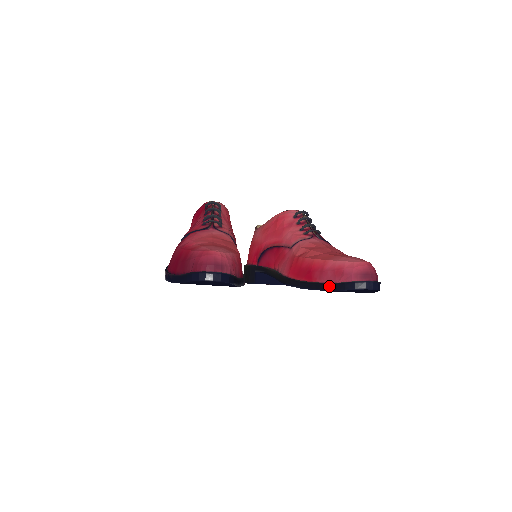
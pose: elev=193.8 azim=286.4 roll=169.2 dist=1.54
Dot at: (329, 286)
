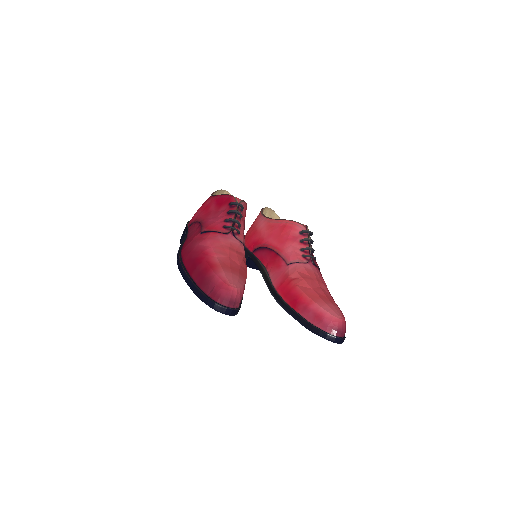
Dot at: (307, 324)
